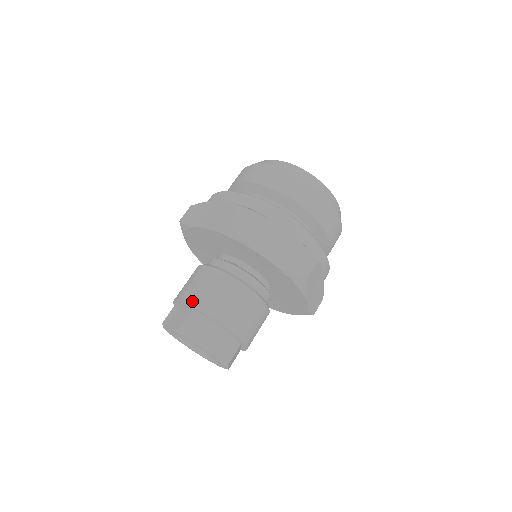
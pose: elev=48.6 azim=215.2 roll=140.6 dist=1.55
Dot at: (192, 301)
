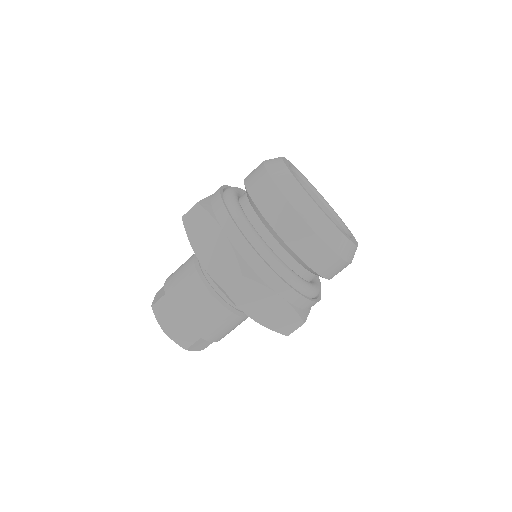
Dot at: (180, 313)
